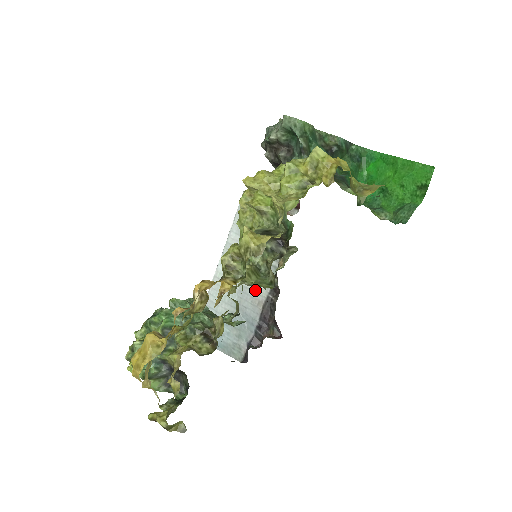
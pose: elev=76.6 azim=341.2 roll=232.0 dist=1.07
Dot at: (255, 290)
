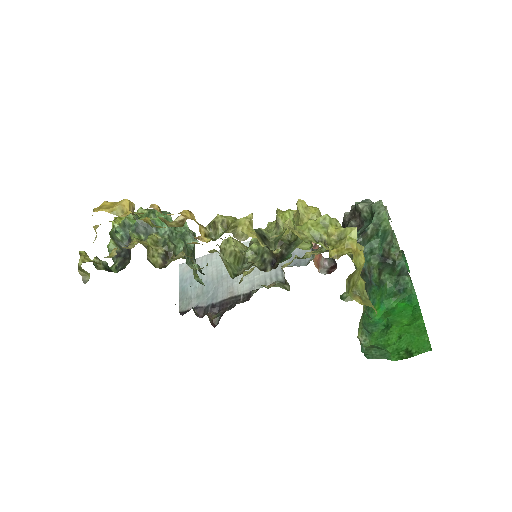
Dot at: occluded
